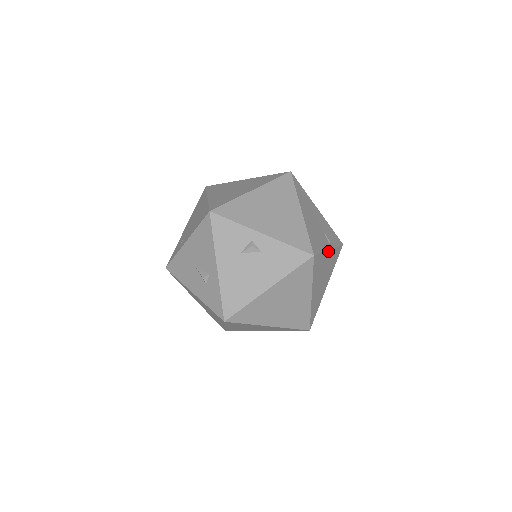
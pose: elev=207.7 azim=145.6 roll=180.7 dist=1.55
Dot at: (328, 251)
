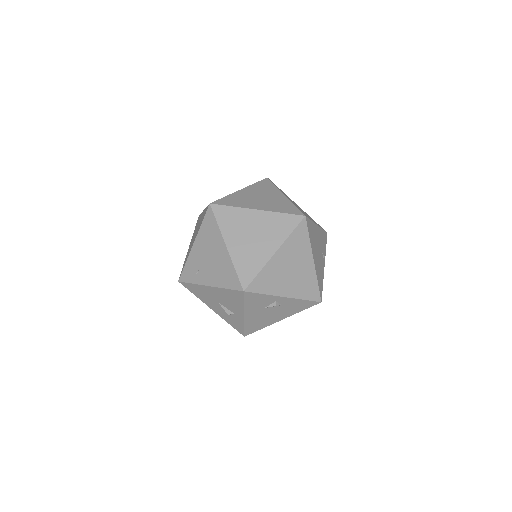
Dot at: (323, 269)
